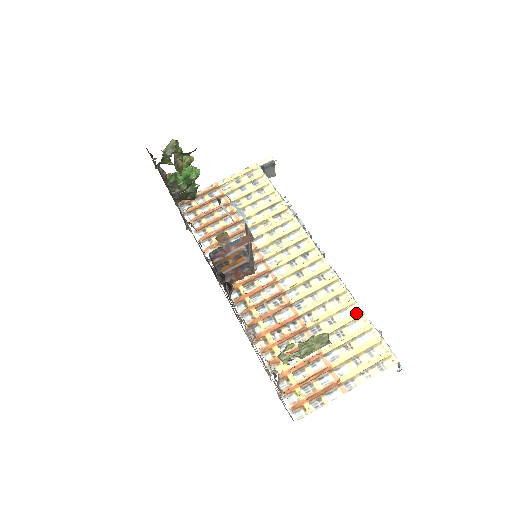
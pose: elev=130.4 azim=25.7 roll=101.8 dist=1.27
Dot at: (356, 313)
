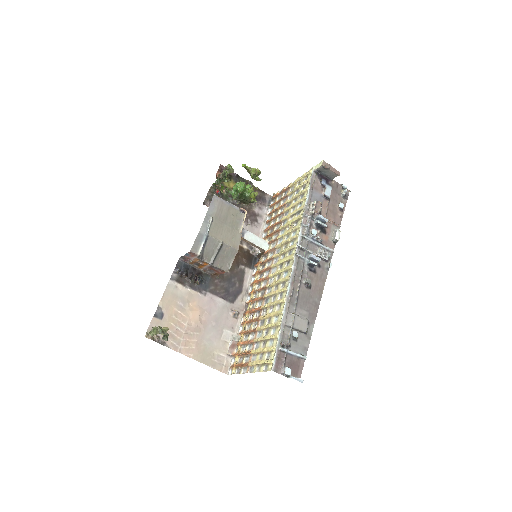
Dot at: (279, 321)
